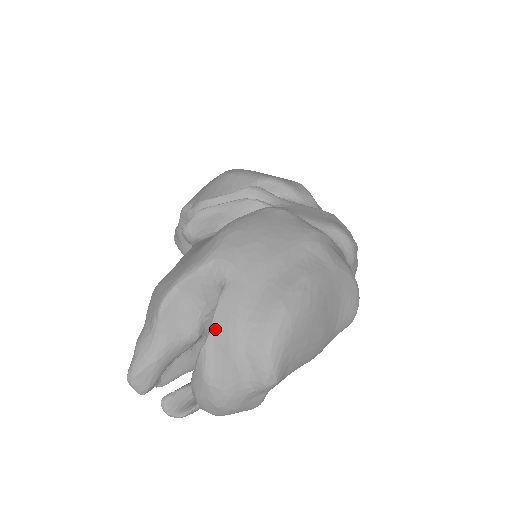
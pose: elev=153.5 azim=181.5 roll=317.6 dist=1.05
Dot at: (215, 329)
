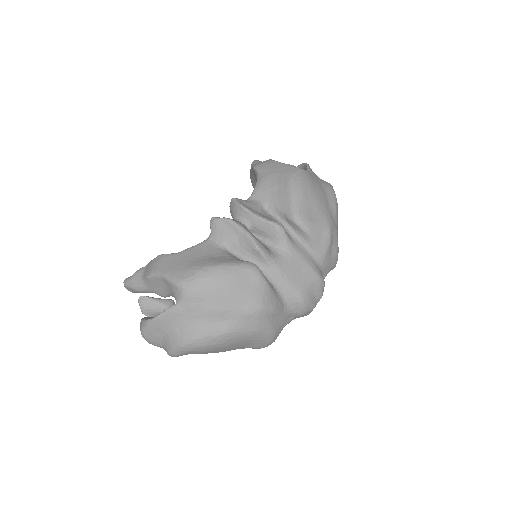
Dot at: (156, 320)
